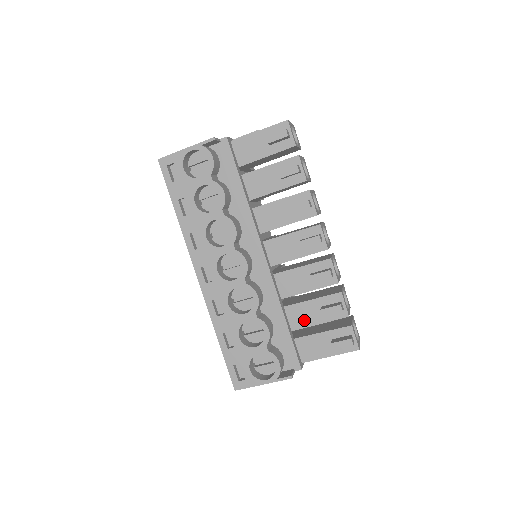
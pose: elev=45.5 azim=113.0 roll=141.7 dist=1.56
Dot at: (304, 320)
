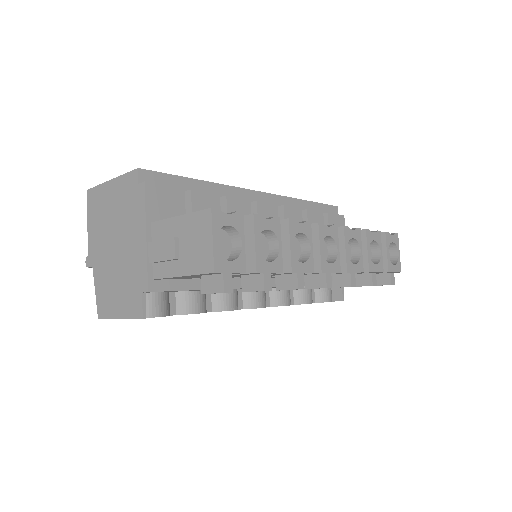
Dot at: occluded
